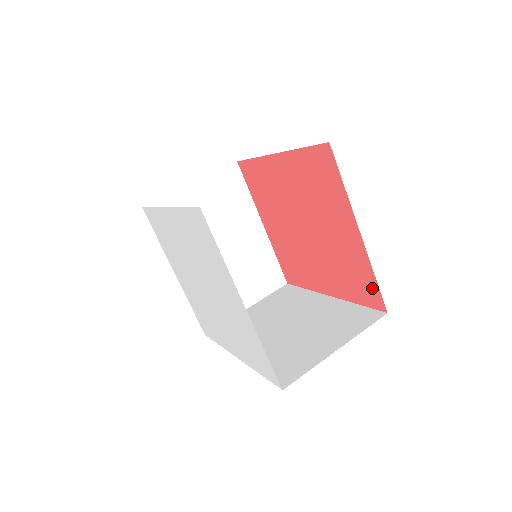
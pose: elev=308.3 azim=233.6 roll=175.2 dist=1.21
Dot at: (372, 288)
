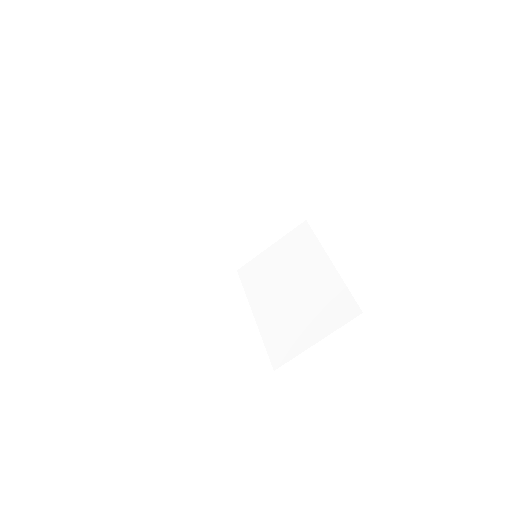
Dot at: occluded
